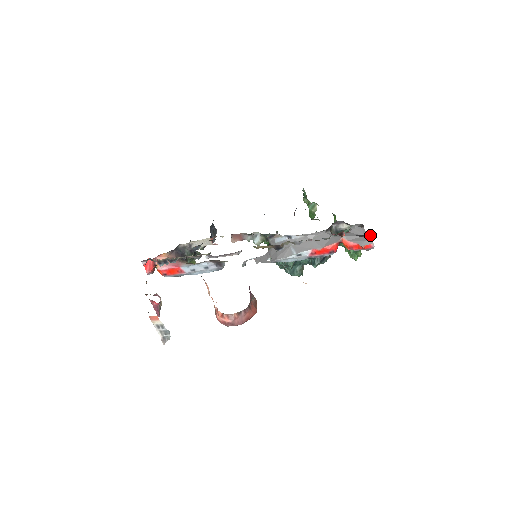
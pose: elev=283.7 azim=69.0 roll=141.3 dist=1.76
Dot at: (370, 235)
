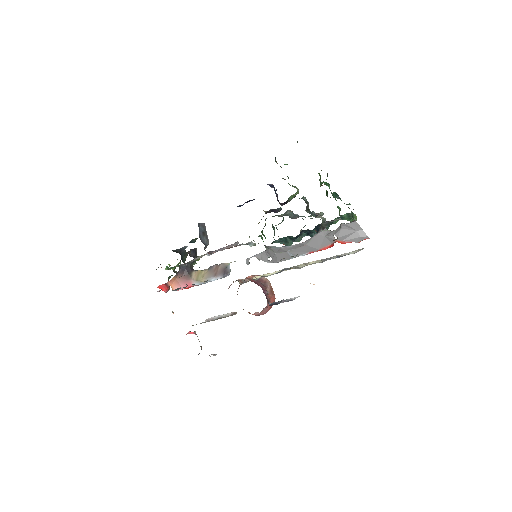
Dot at: occluded
